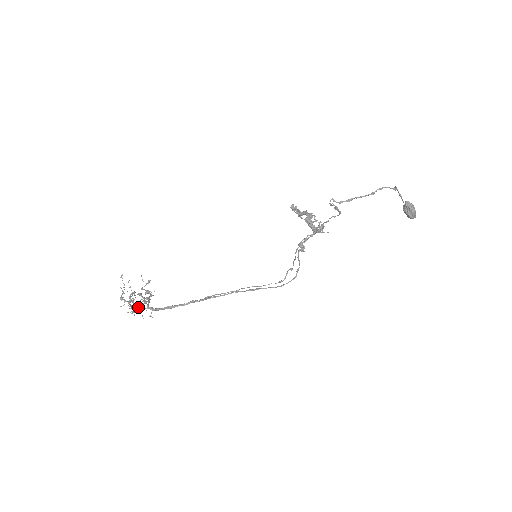
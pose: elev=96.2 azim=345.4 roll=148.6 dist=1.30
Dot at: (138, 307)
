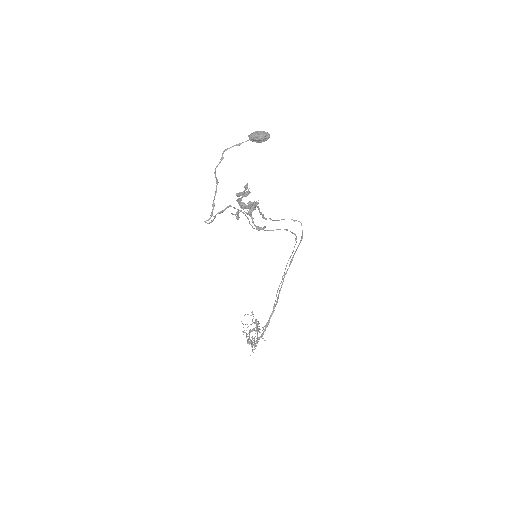
Dot at: (253, 345)
